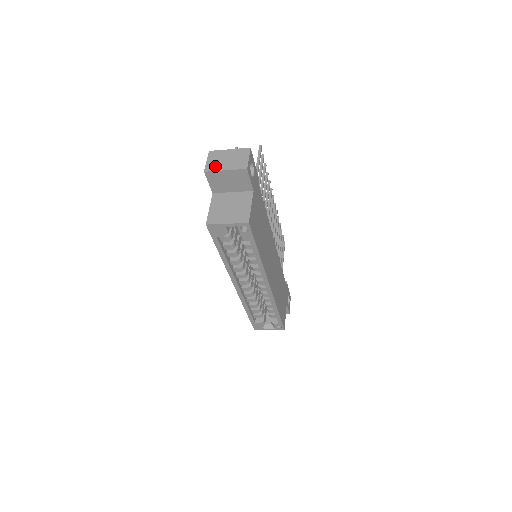
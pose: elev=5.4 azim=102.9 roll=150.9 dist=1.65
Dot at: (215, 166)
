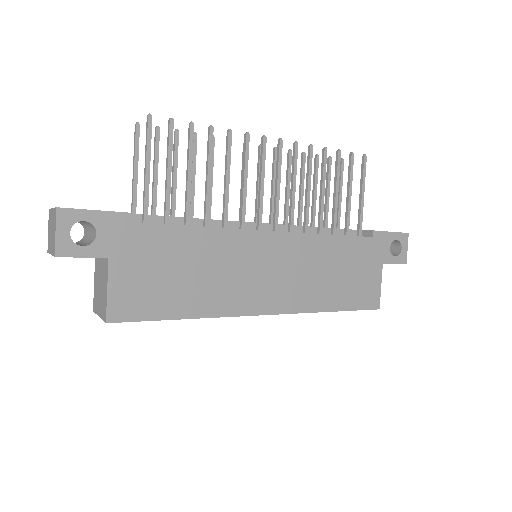
Dot at: (49, 243)
